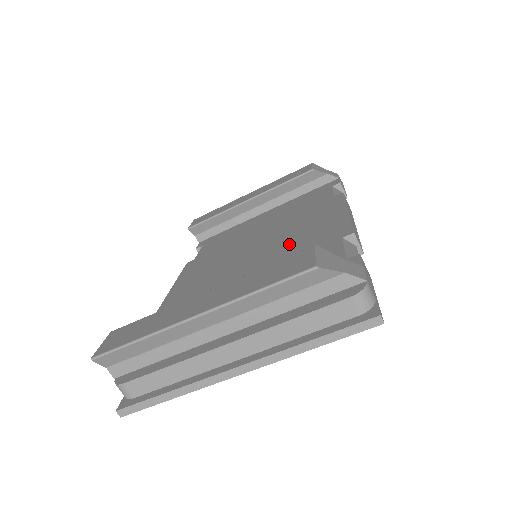
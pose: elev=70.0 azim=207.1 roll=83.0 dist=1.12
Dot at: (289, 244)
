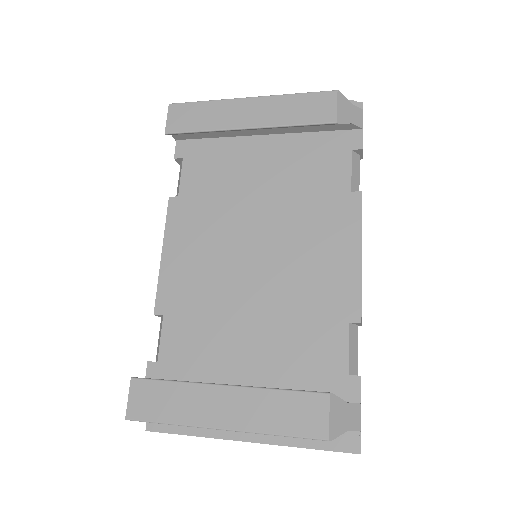
Dot at: (295, 280)
